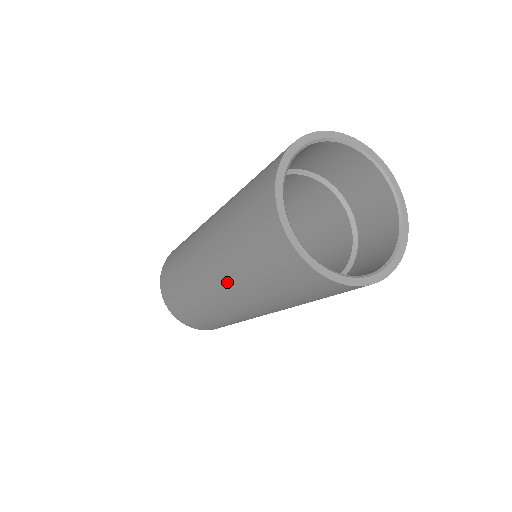
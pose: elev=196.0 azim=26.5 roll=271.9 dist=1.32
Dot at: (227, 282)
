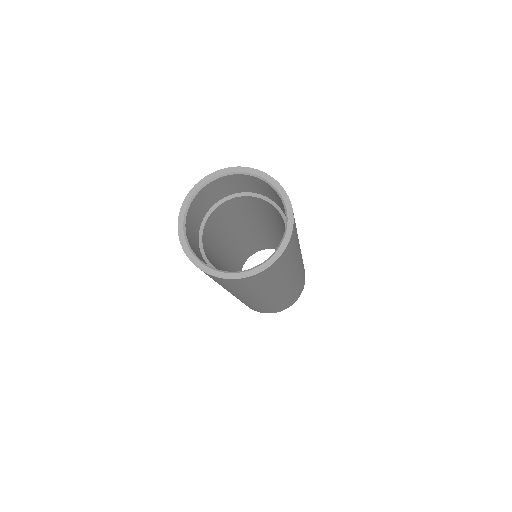
Dot at: occluded
